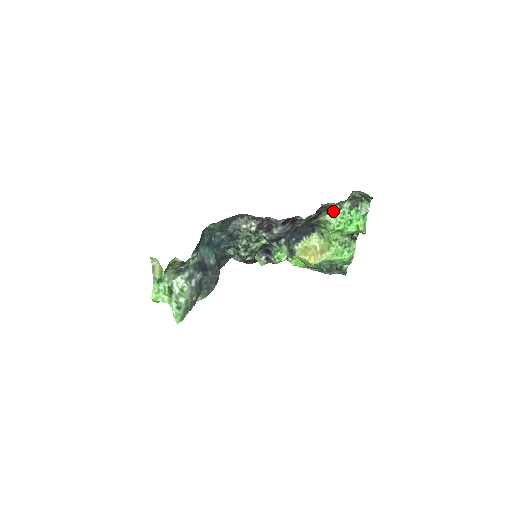
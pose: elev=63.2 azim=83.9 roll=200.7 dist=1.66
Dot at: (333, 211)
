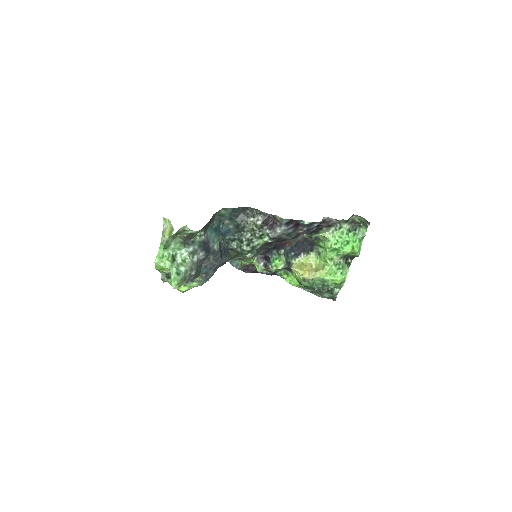
Dot at: (333, 229)
